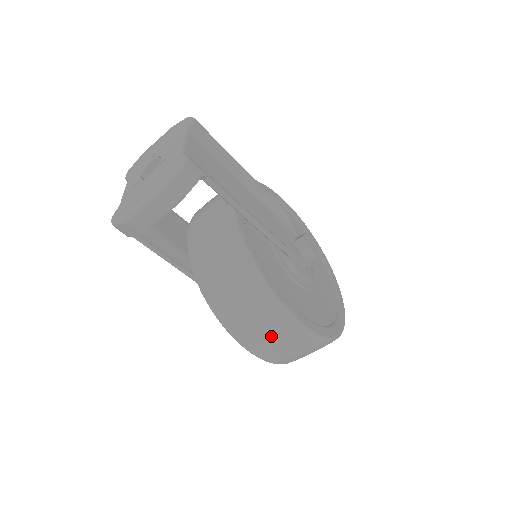
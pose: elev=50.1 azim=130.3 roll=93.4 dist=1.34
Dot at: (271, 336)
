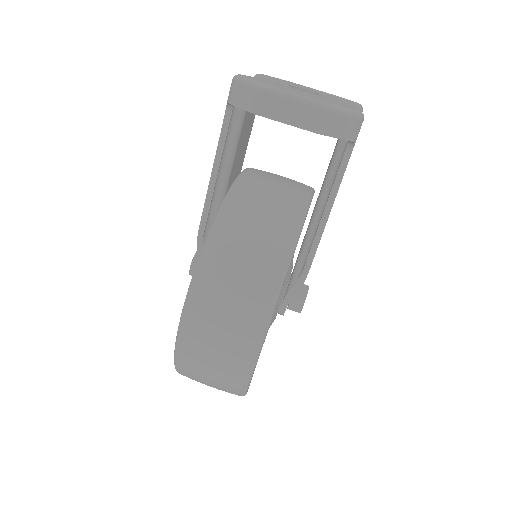
Dot at: (224, 326)
